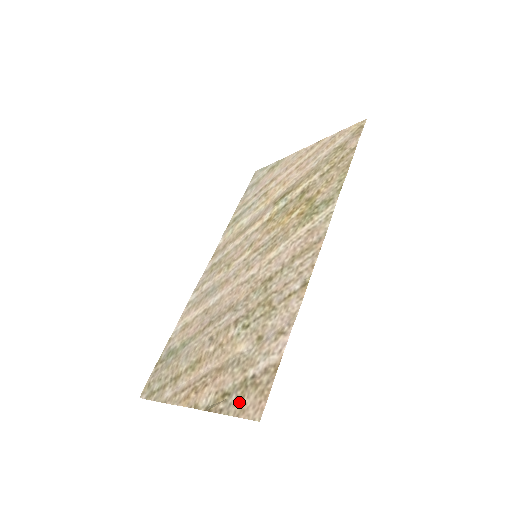
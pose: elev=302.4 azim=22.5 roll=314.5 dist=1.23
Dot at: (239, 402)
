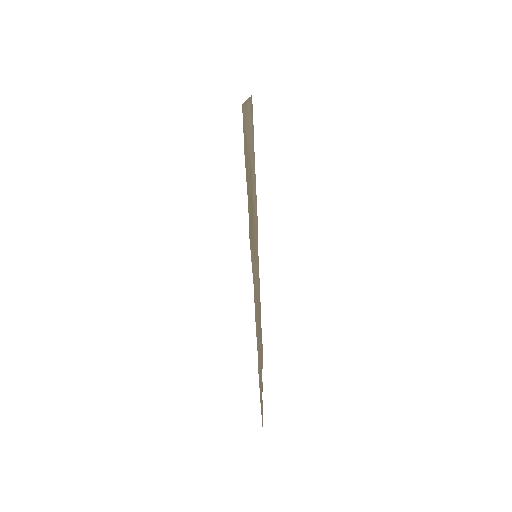
Dot at: occluded
